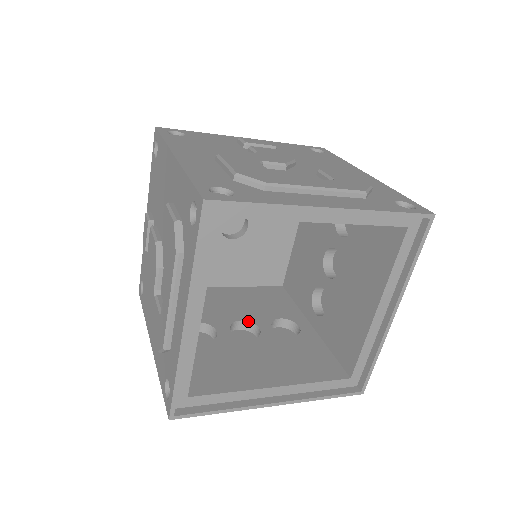
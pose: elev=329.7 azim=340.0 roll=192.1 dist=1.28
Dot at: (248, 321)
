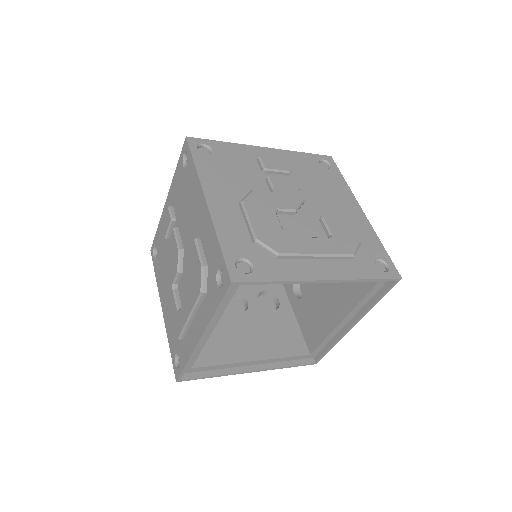
Dot at: (239, 293)
